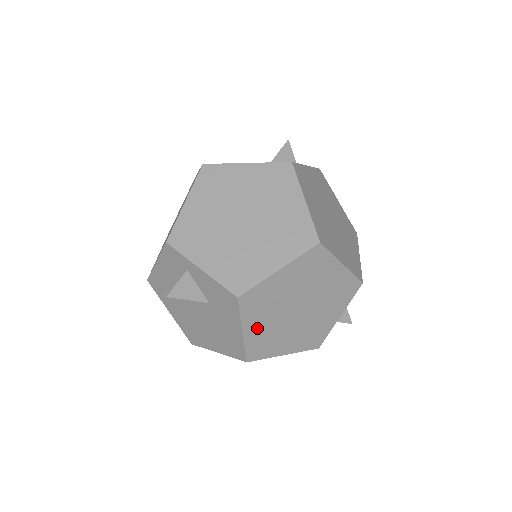
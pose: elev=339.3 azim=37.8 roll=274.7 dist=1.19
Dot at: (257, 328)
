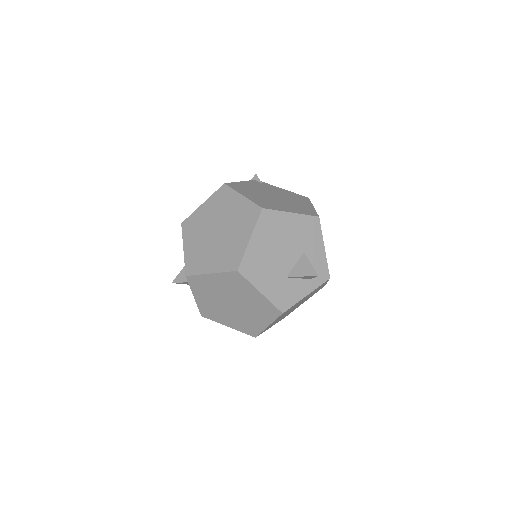
Dot at: occluded
